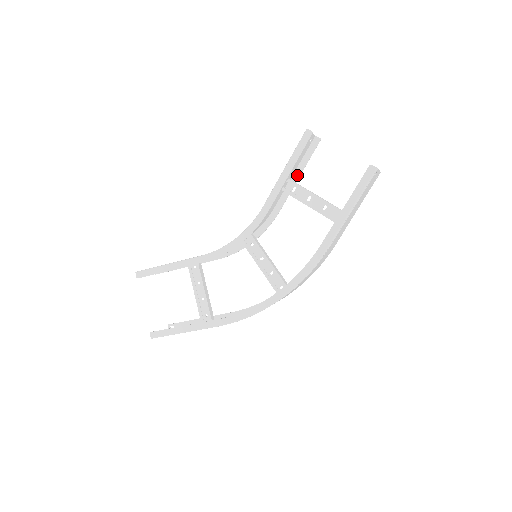
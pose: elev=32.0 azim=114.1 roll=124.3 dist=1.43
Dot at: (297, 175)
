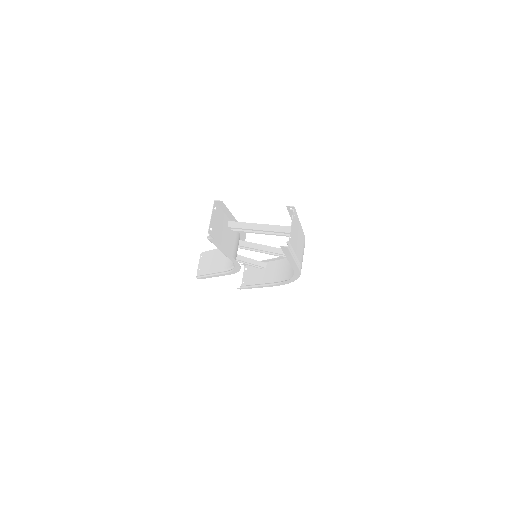
Dot at: (231, 217)
